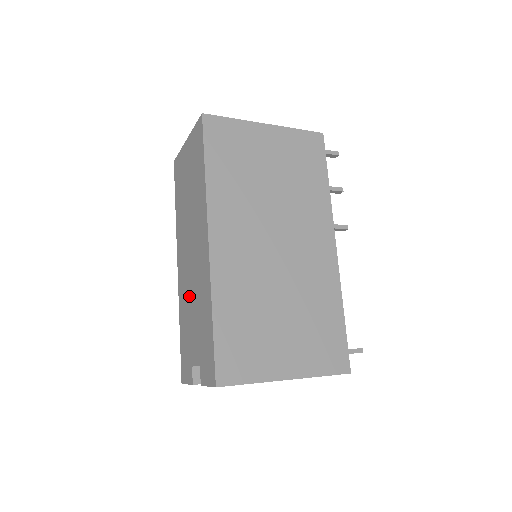
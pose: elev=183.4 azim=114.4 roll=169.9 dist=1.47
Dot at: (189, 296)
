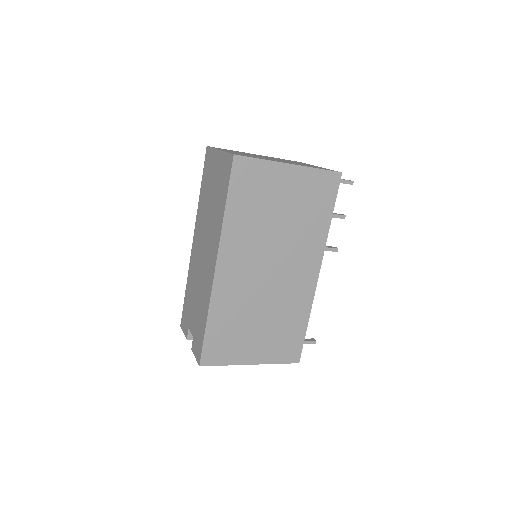
Dot at: (196, 279)
